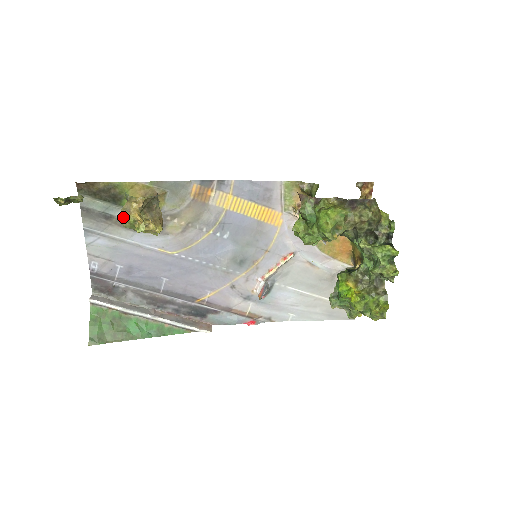
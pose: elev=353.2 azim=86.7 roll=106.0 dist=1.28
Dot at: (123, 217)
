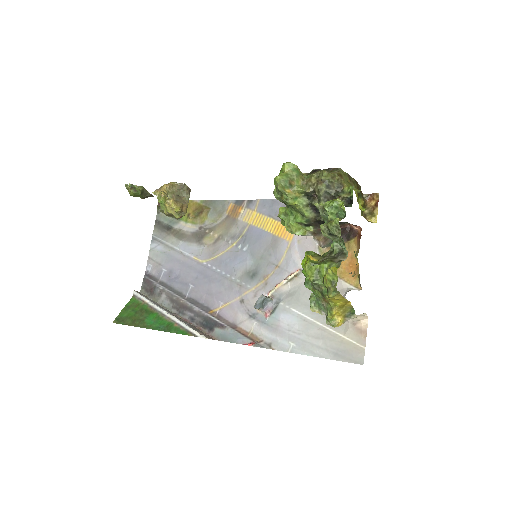
Dot at: (154, 192)
